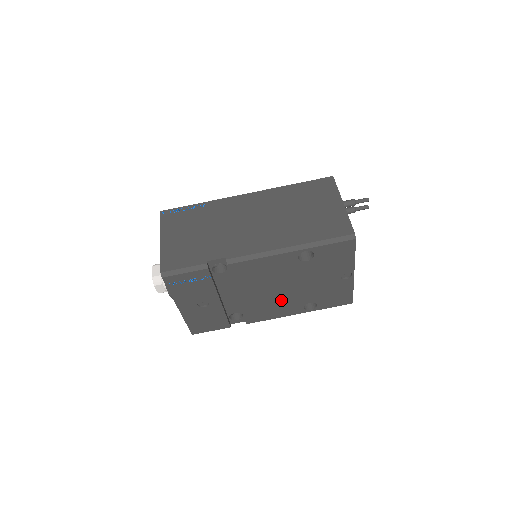
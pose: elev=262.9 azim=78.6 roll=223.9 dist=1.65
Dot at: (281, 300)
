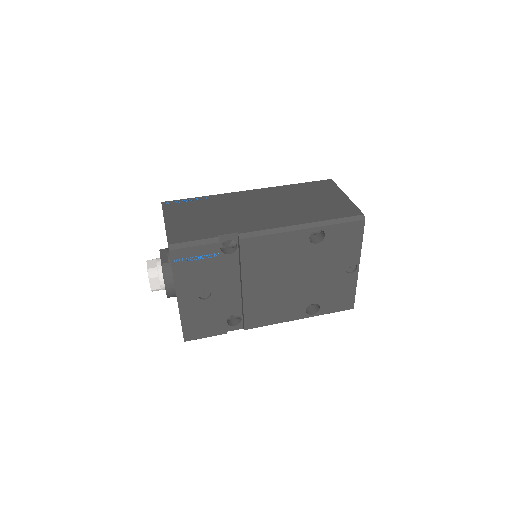
Dot at: (285, 297)
